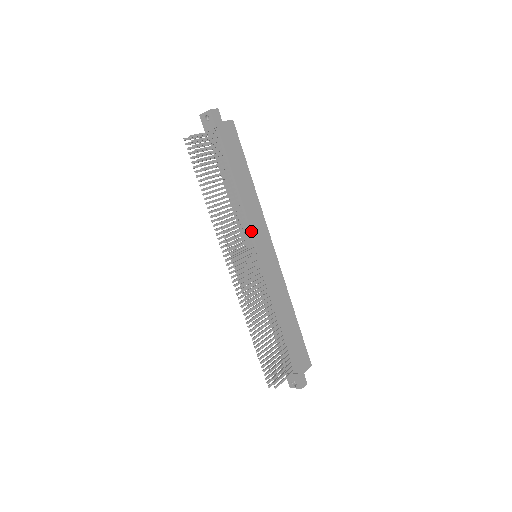
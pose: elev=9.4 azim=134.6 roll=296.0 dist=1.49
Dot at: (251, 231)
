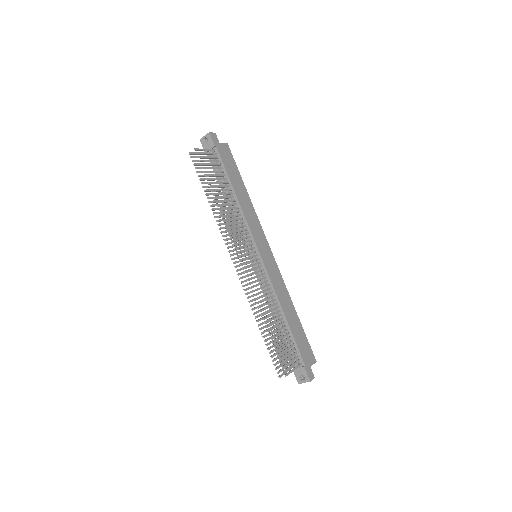
Dot at: (250, 232)
